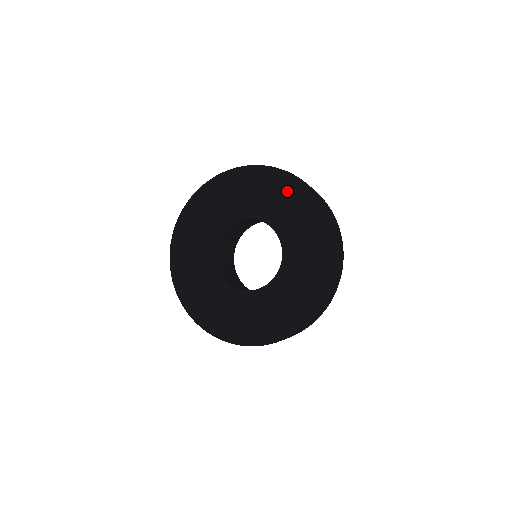
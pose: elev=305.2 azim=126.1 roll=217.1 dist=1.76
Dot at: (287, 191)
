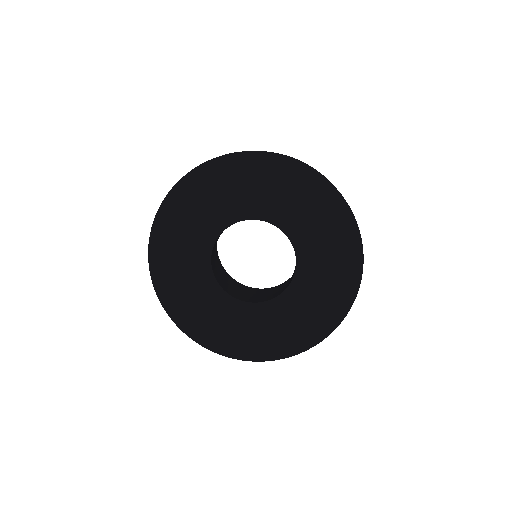
Dot at: (260, 173)
